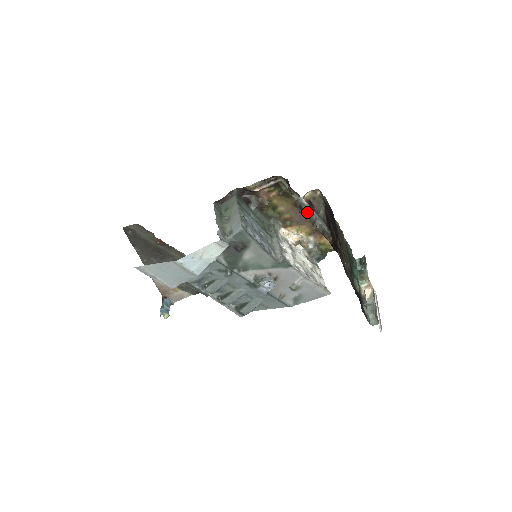
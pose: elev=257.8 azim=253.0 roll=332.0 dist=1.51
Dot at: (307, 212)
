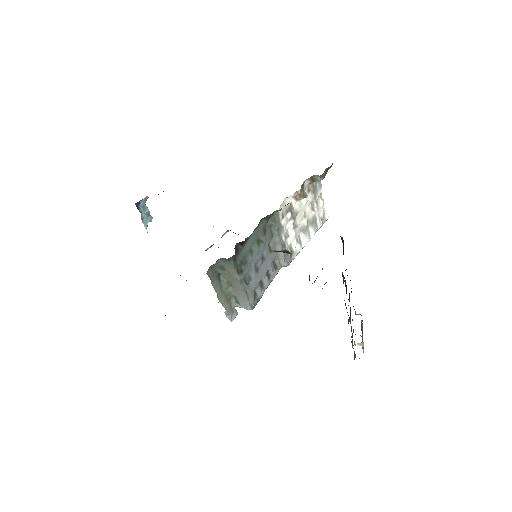
Dot at: occluded
